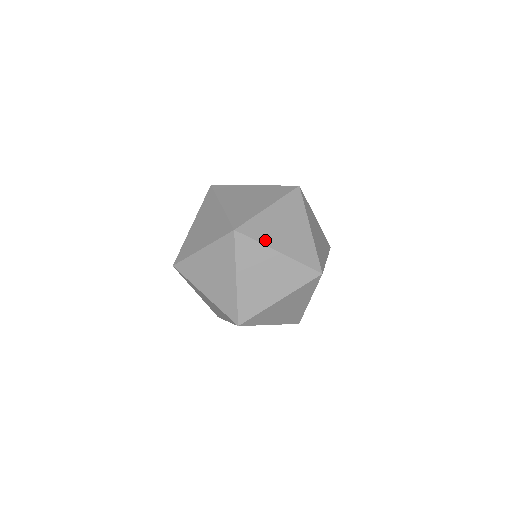
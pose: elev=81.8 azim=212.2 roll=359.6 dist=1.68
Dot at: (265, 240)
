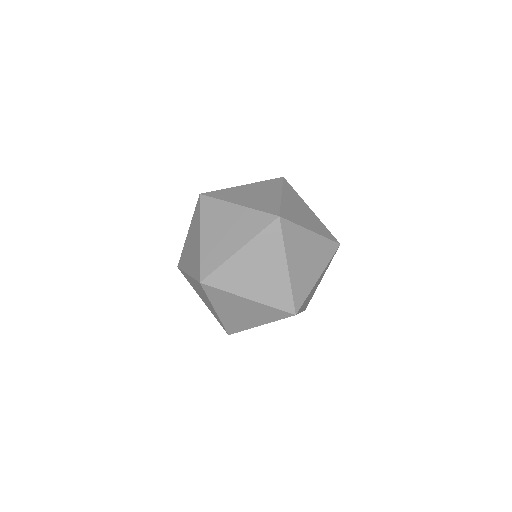
Dot at: (299, 222)
